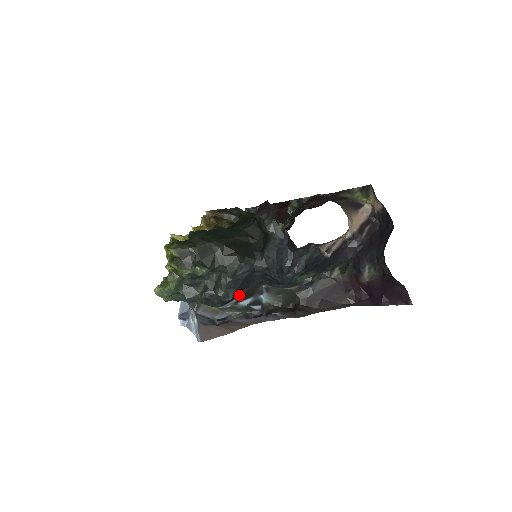
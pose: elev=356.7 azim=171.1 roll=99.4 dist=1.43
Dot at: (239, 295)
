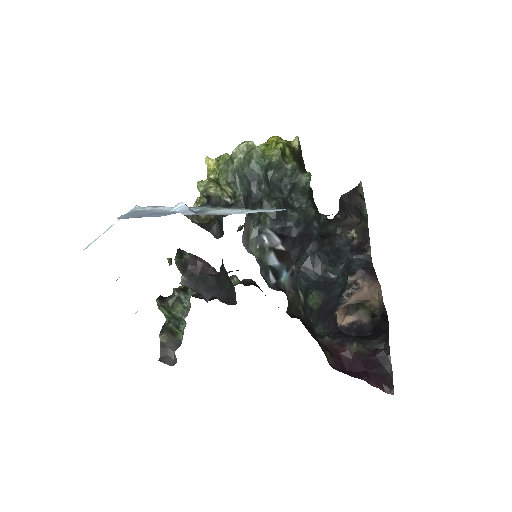
Dot at: (281, 245)
